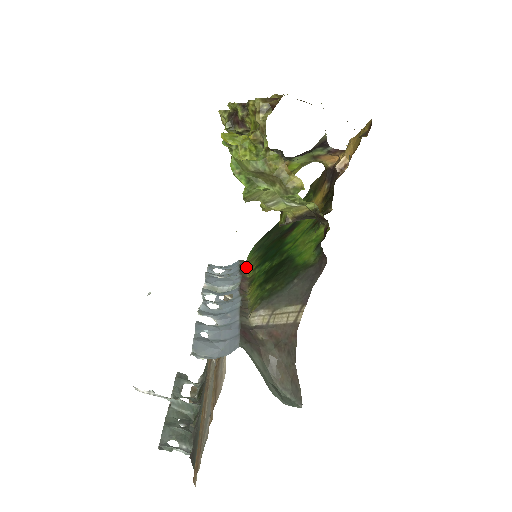
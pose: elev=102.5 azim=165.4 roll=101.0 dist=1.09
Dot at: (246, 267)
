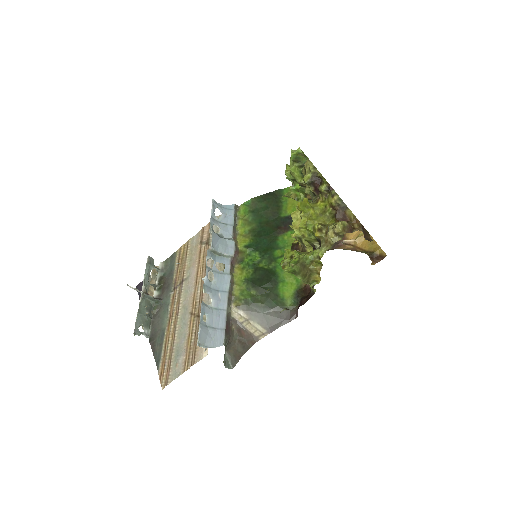
Dot at: (238, 220)
